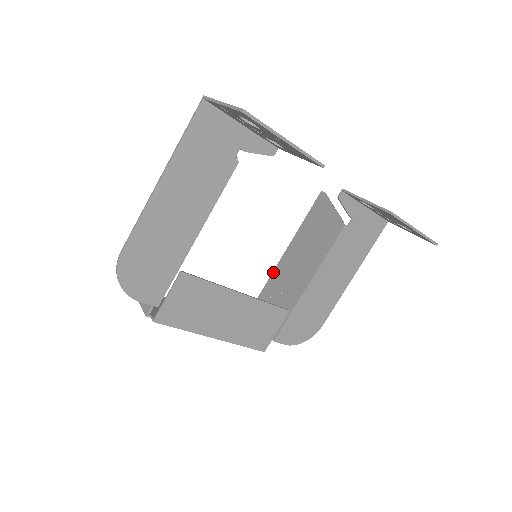
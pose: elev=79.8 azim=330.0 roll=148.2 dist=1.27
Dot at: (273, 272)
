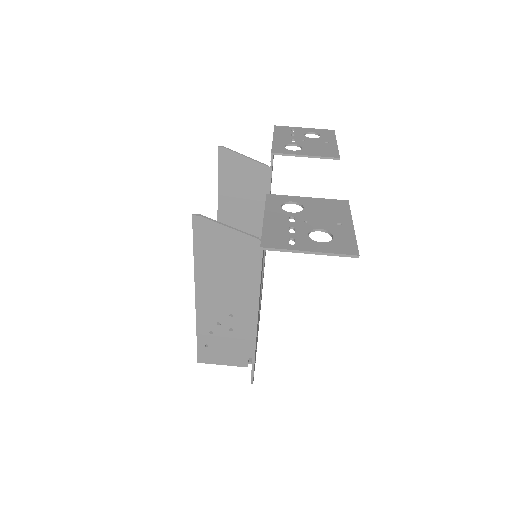
Dot at: occluded
